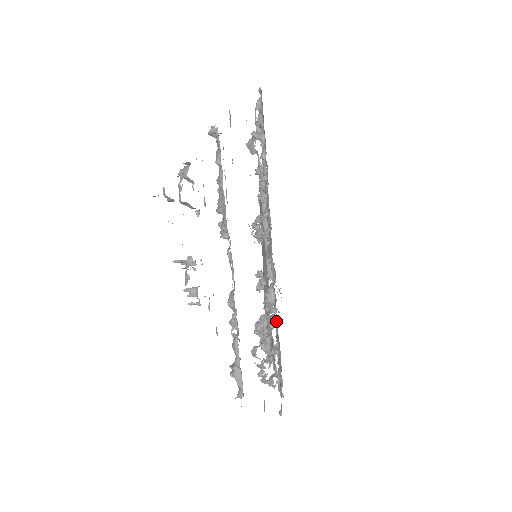
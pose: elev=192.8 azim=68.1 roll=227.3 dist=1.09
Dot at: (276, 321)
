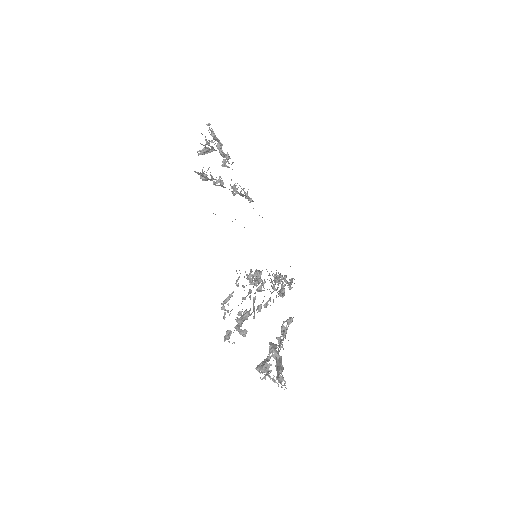
Dot at: (258, 284)
